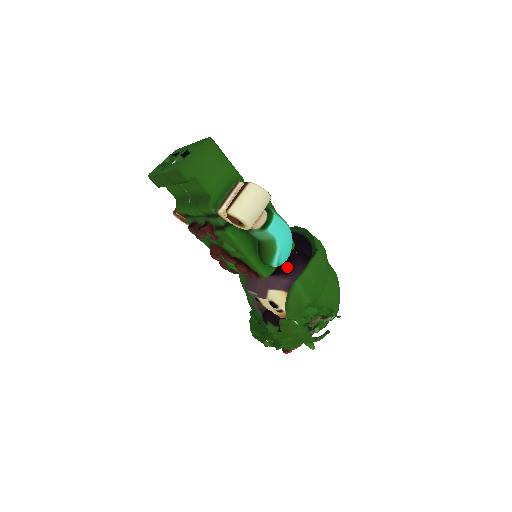
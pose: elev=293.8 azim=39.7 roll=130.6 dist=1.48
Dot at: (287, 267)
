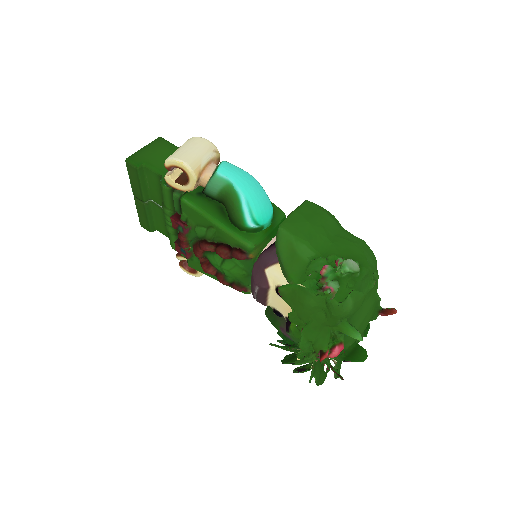
Dot at: occluded
